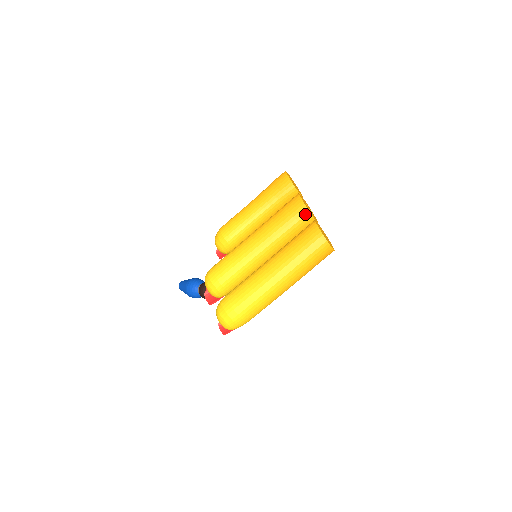
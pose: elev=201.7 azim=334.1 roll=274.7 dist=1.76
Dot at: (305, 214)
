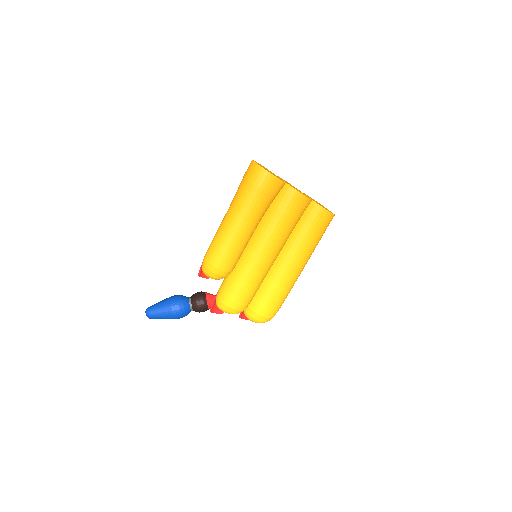
Dot at: occluded
